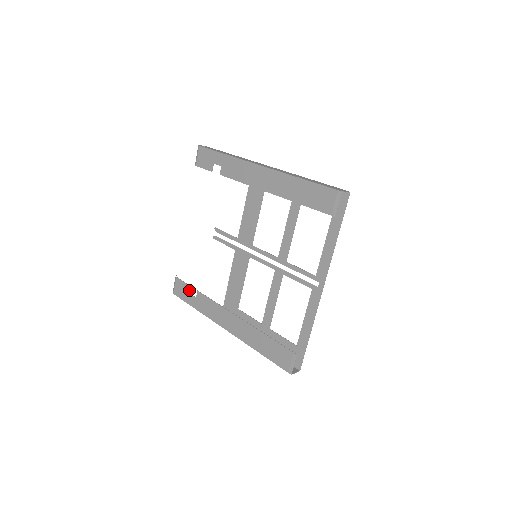
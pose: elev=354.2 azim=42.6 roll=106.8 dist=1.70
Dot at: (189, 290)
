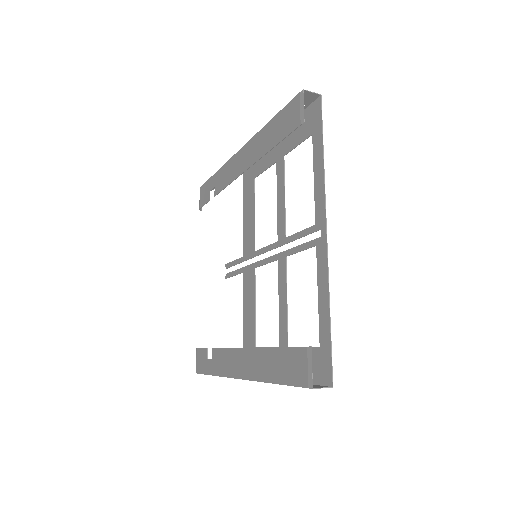
Dot at: (206, 354)
